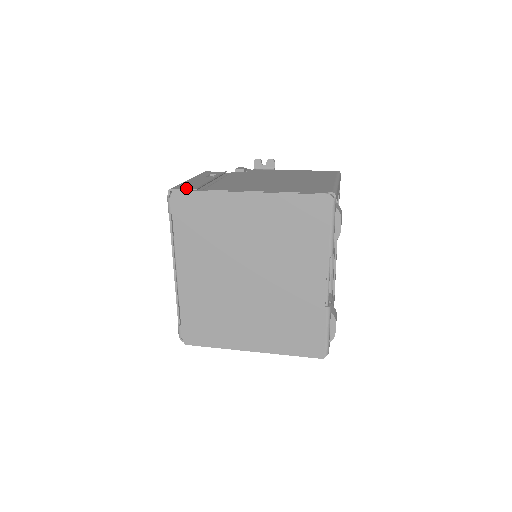
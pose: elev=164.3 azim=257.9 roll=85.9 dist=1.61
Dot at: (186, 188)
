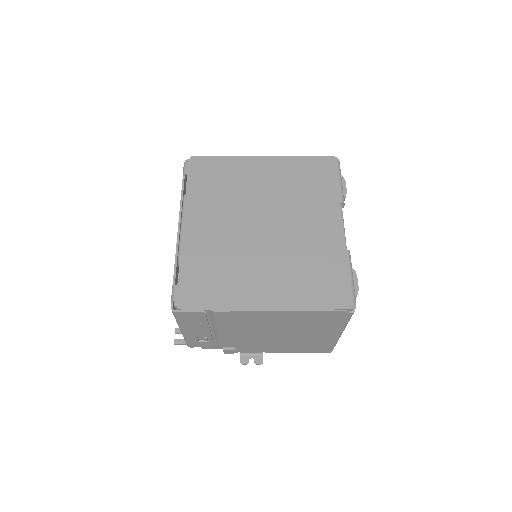
Dot at: occluded
